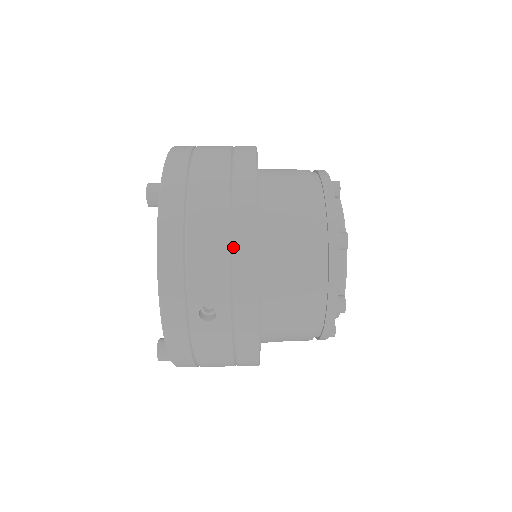
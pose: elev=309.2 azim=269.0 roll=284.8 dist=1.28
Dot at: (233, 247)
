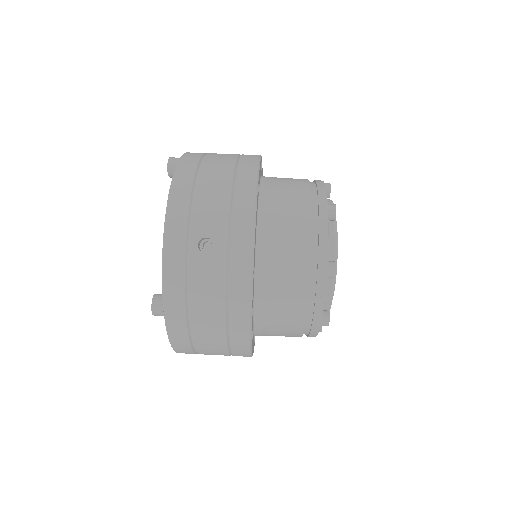
Dot at: (234, 190)
